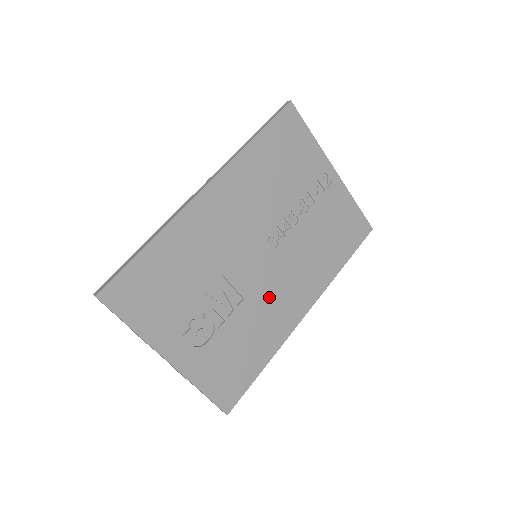
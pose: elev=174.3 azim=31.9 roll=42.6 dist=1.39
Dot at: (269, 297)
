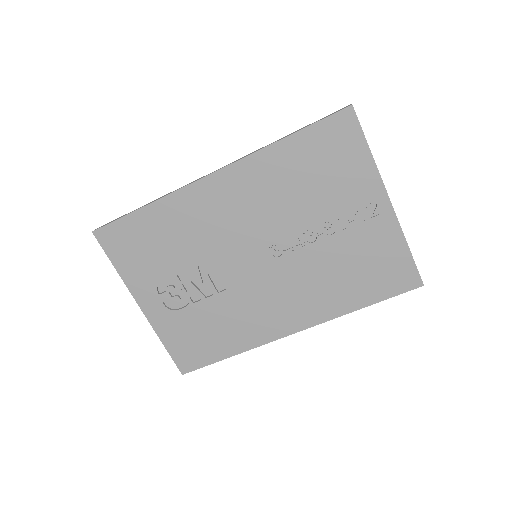
Dot at: (255, 299)
